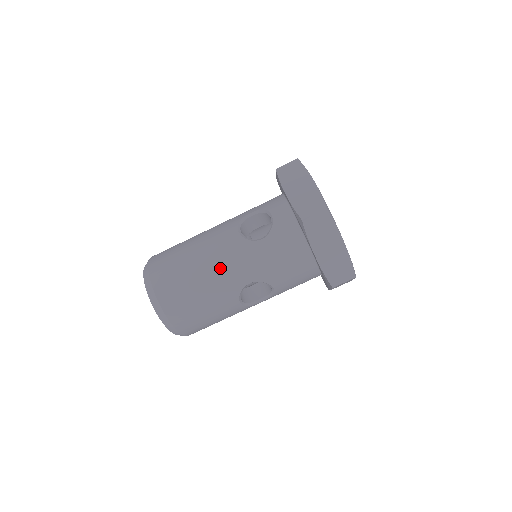
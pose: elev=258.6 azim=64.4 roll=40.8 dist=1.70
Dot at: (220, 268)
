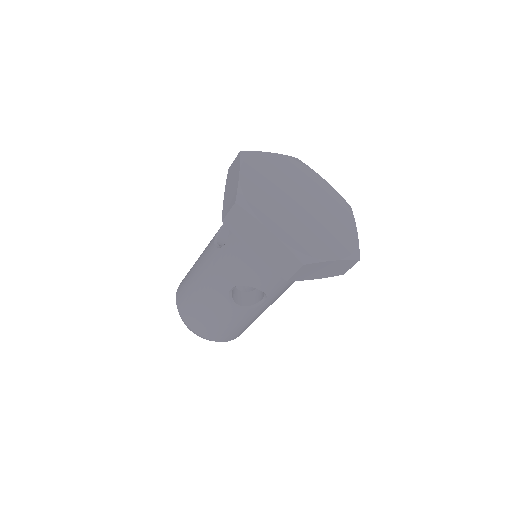
Dot at: (206, 279)
